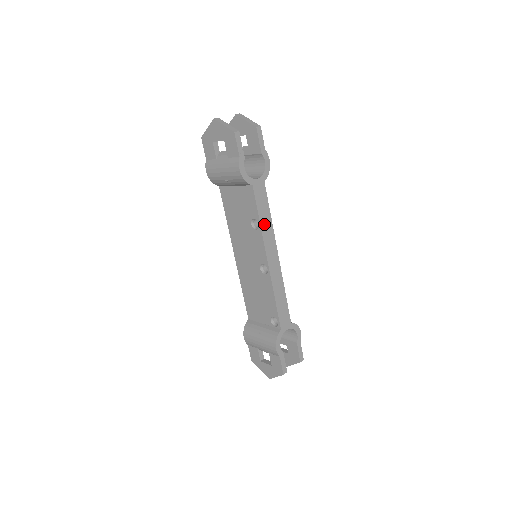
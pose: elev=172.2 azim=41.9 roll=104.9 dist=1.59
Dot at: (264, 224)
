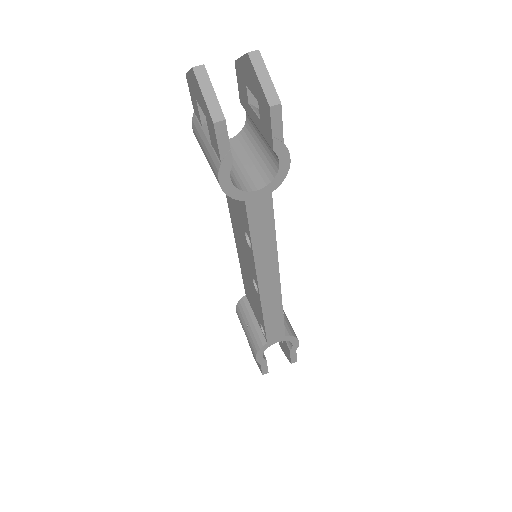
Dot at: (260, 247)
